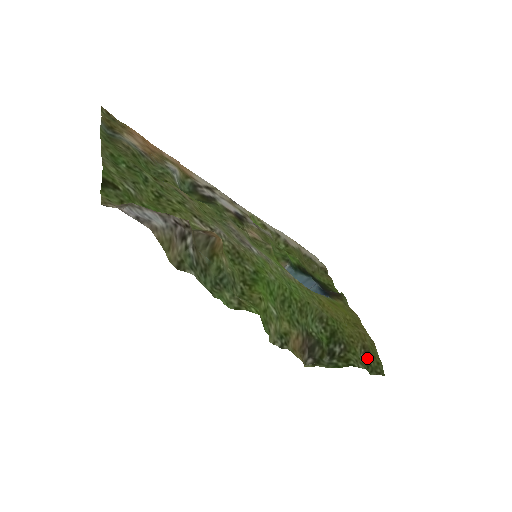
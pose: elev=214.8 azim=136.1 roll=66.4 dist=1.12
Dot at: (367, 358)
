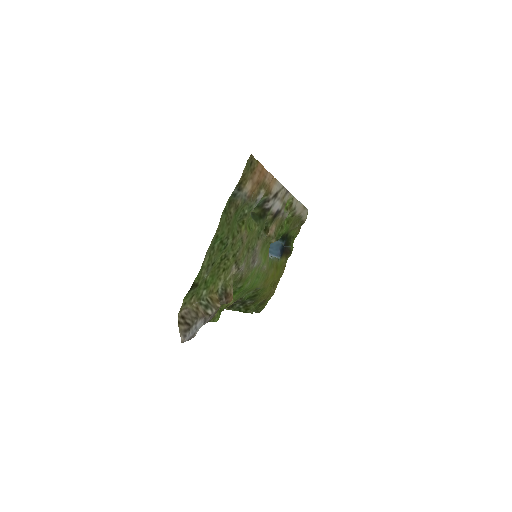
Dot at: (260, 304)
